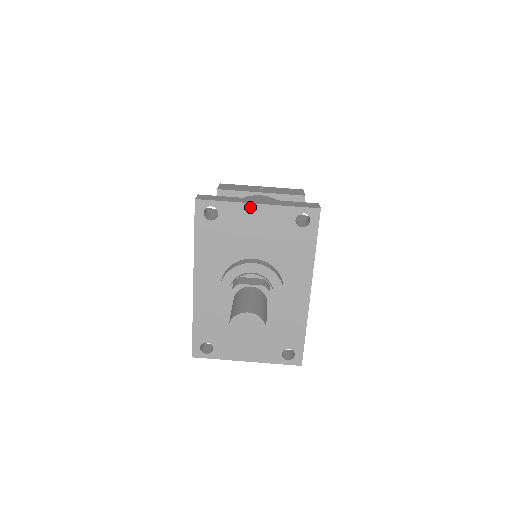
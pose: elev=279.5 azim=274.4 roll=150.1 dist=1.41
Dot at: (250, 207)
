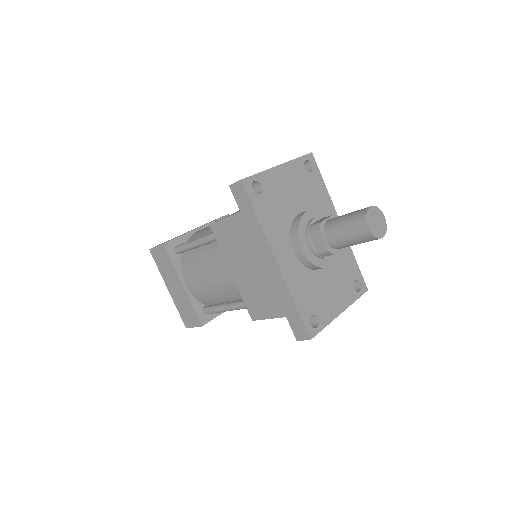
Dot at: (277, 170)
